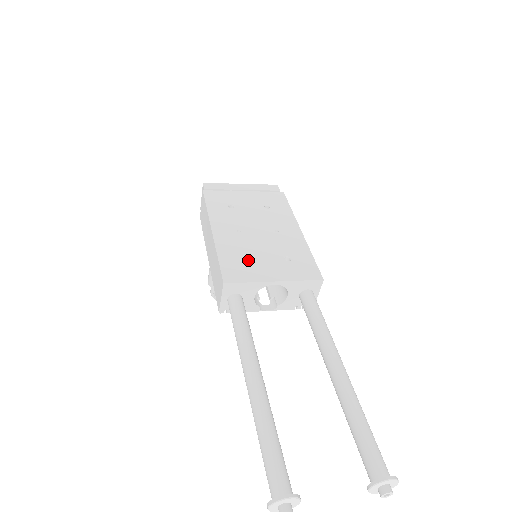
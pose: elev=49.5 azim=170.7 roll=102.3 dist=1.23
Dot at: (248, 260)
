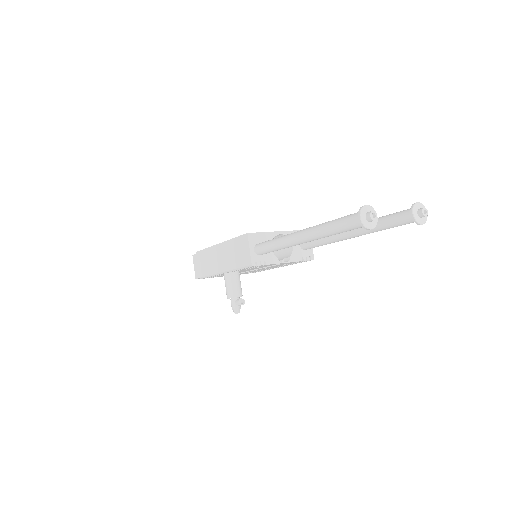
Dot at: occluded
